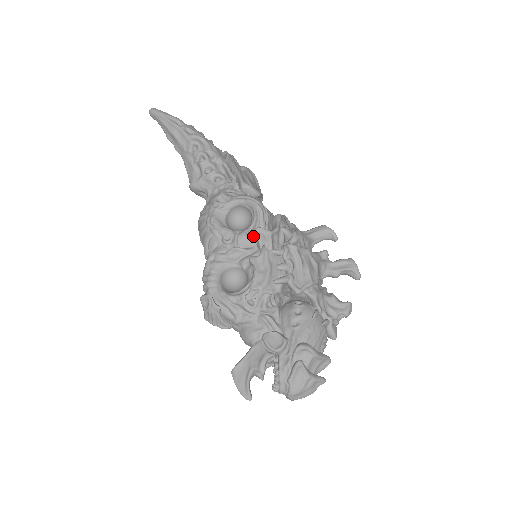
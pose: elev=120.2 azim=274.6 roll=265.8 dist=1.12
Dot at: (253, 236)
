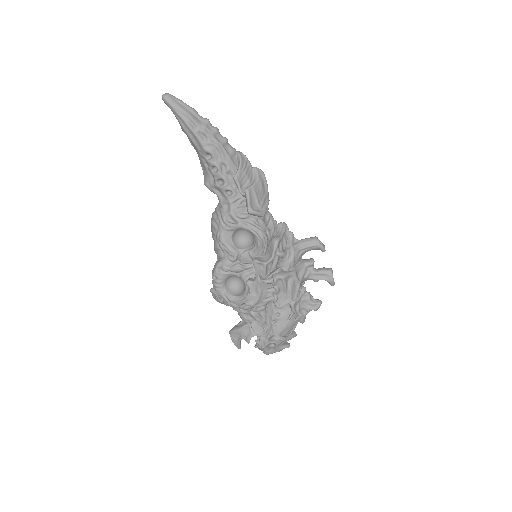
Dot at: (252, 258)
